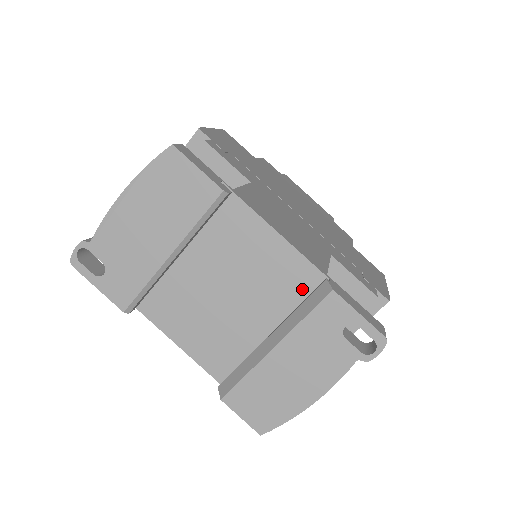
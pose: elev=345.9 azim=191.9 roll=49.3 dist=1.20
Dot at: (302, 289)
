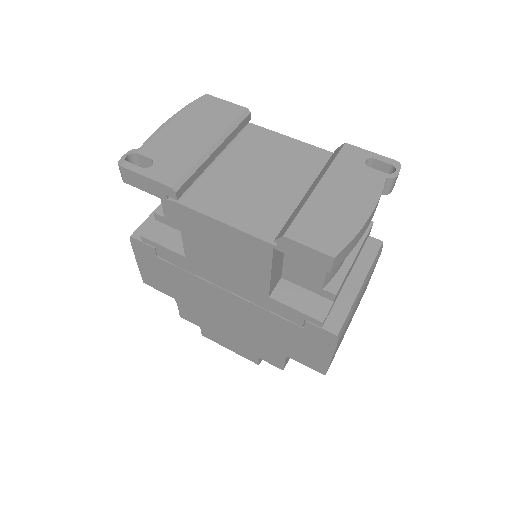
Dot at: (321, 163)
